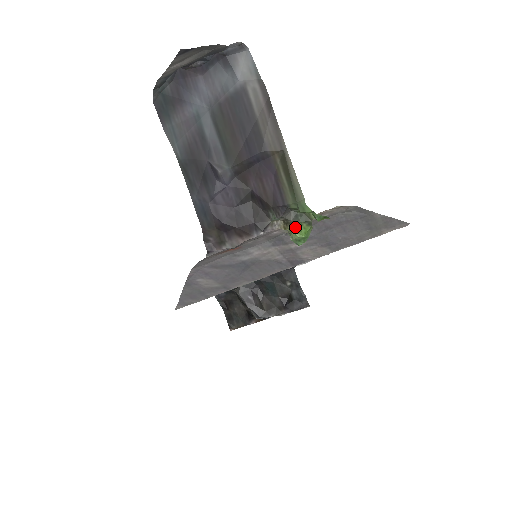
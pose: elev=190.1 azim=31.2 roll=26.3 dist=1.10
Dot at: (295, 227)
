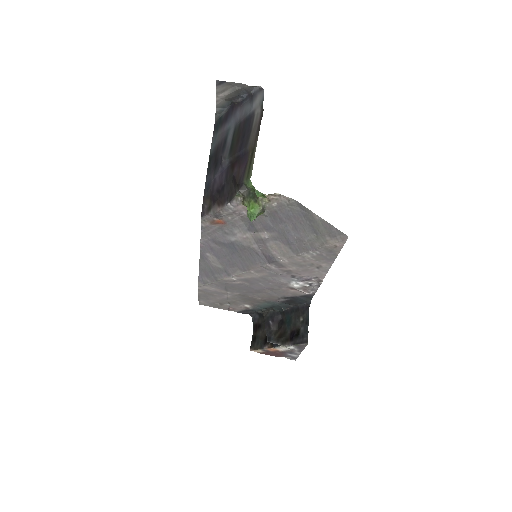
Dot at: (248, 203)
